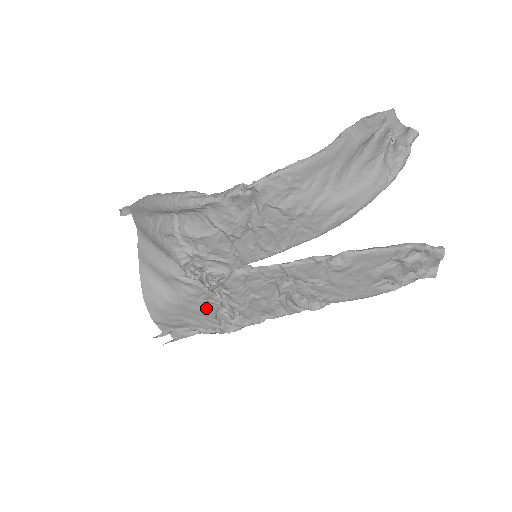
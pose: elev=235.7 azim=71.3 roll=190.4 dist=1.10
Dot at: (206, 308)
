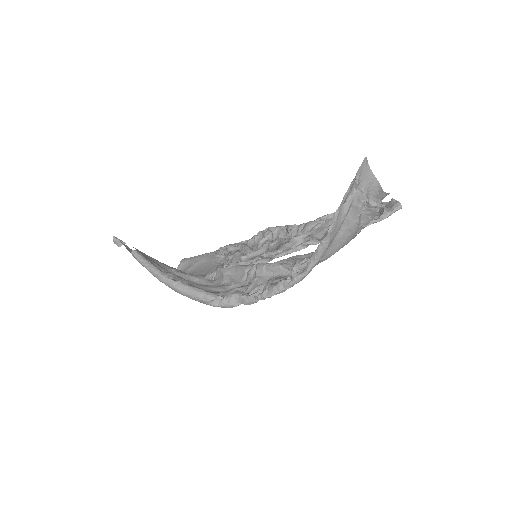
Dot at: occluded
